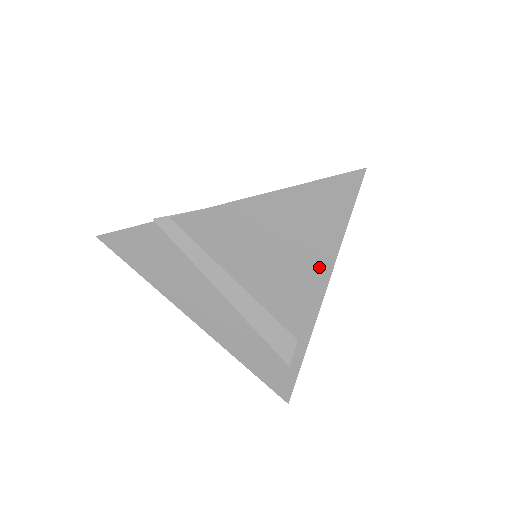
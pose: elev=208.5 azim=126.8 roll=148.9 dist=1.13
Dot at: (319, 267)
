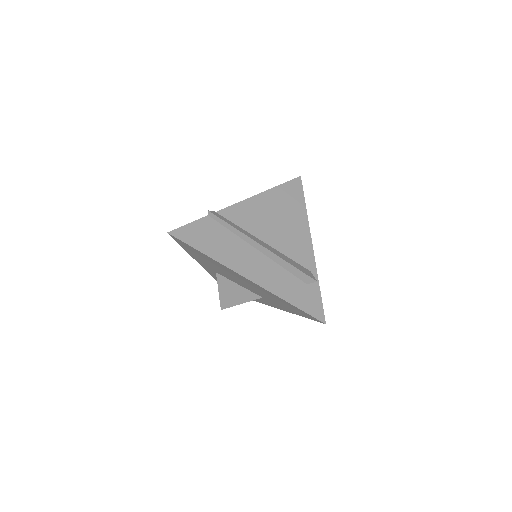
Dot at: (302, 224)
